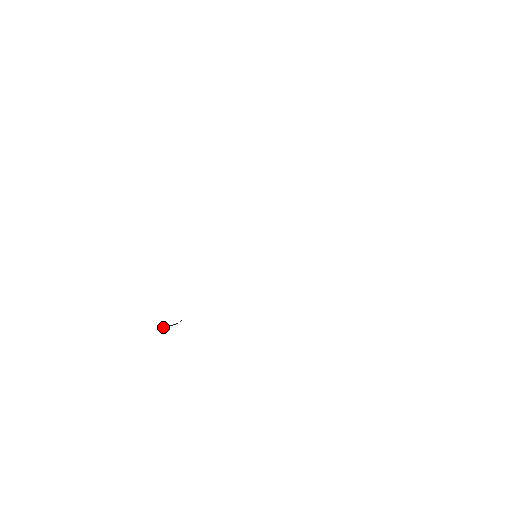
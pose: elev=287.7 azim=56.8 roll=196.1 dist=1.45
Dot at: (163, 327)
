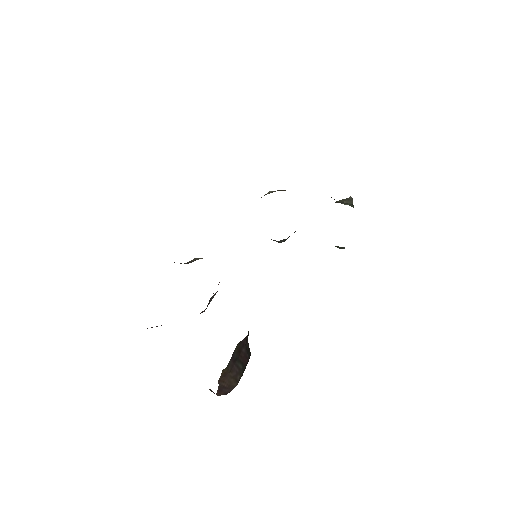
Dot at: (234, 366)
